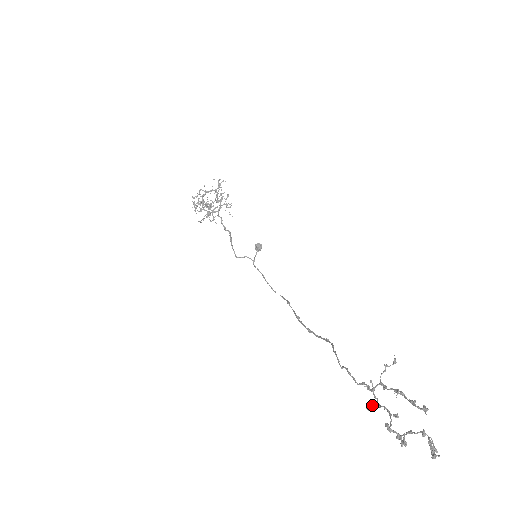
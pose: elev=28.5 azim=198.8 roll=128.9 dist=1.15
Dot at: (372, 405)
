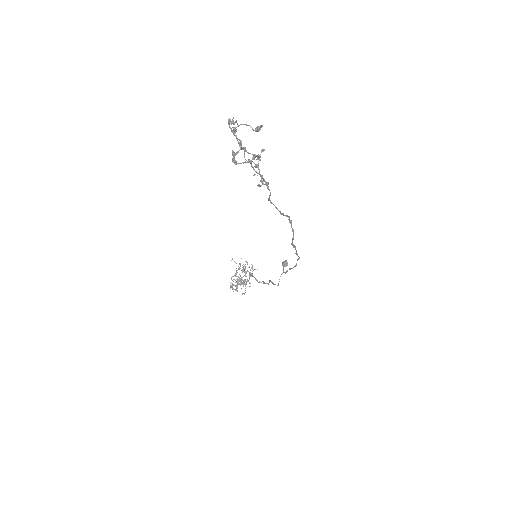
Dot at: (260, 181)
